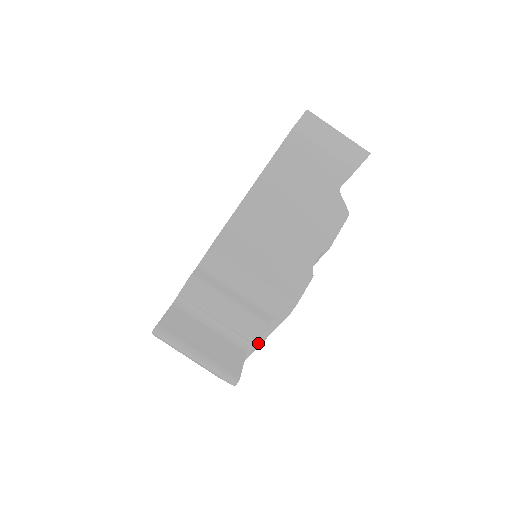
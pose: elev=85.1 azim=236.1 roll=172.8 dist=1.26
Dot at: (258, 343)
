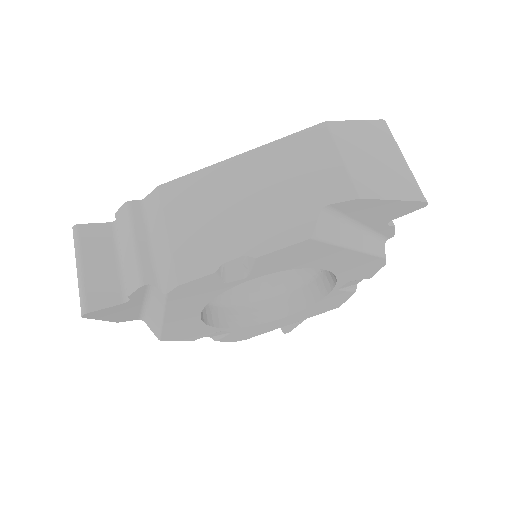
Dot at: (159, 316)
